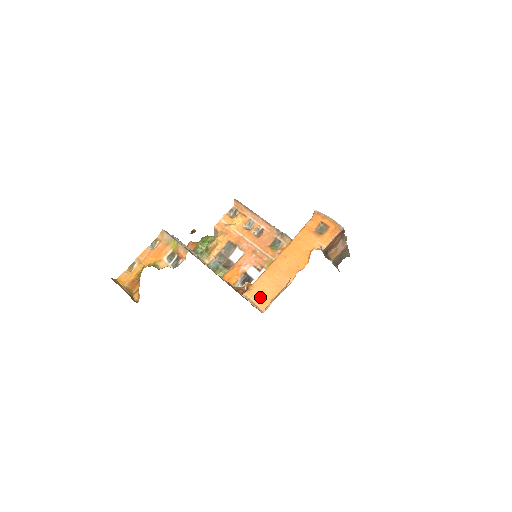
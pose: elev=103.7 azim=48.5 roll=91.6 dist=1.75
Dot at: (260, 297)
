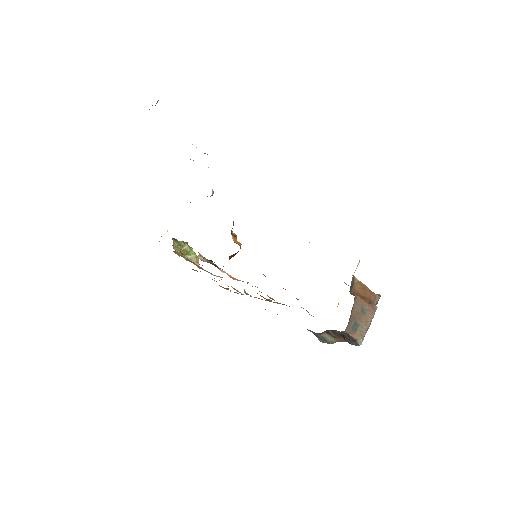
Dot at: occluded
